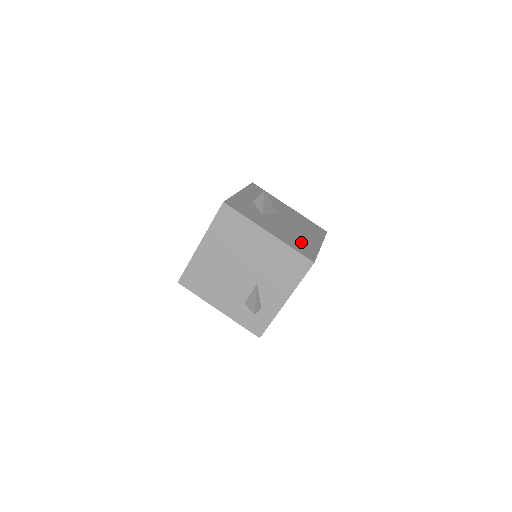
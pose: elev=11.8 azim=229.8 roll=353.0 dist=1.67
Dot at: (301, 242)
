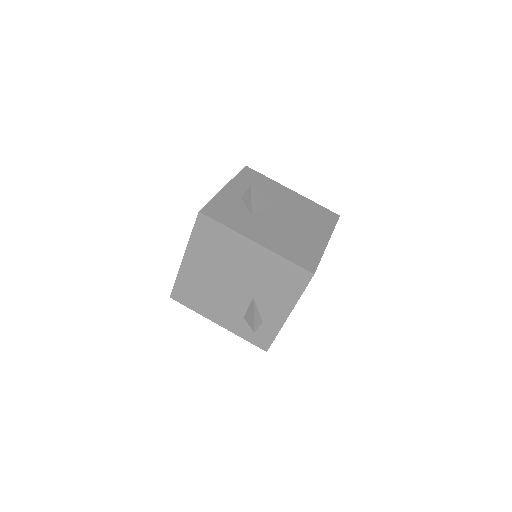
Dot at: (300, 245)
